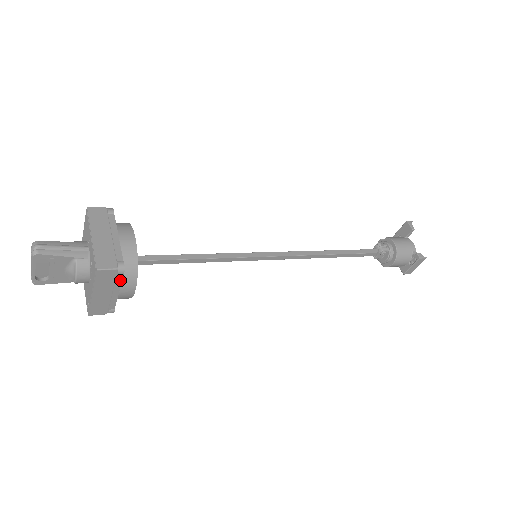
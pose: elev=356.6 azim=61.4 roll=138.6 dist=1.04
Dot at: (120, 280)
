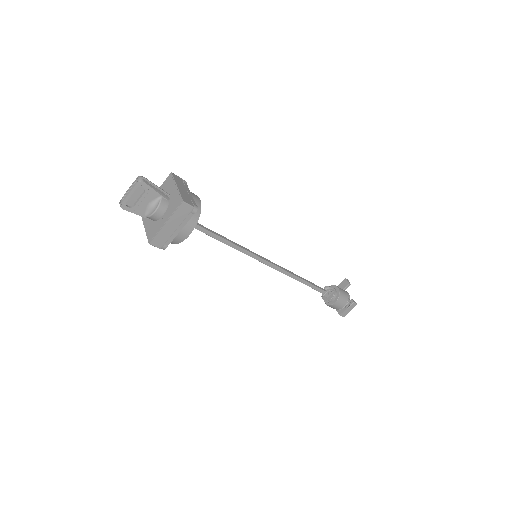
Dot at: (189, 219)
